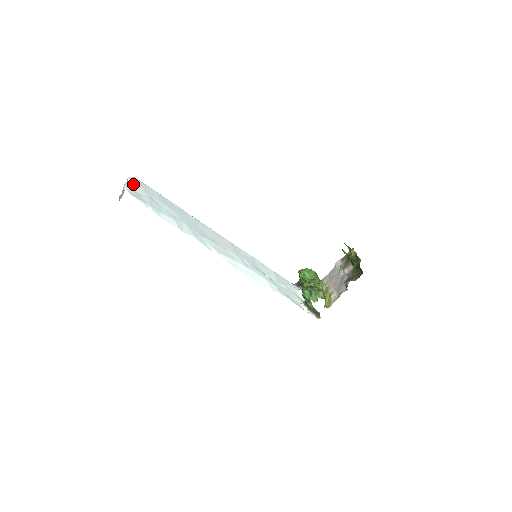
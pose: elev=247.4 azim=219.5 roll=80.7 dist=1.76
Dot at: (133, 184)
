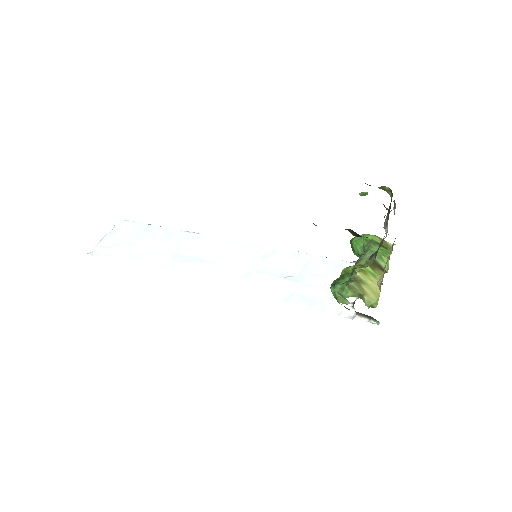
Dot at: (112, 234)
